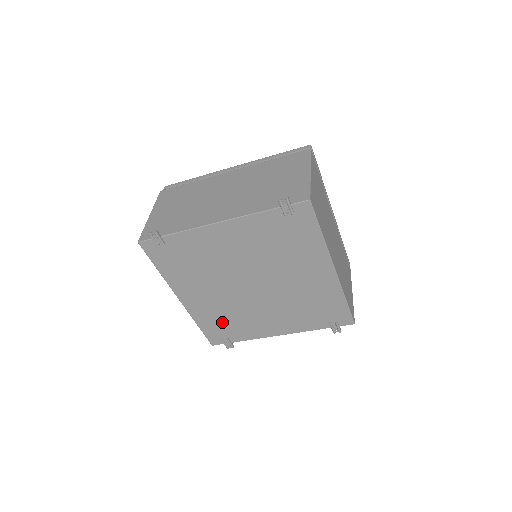
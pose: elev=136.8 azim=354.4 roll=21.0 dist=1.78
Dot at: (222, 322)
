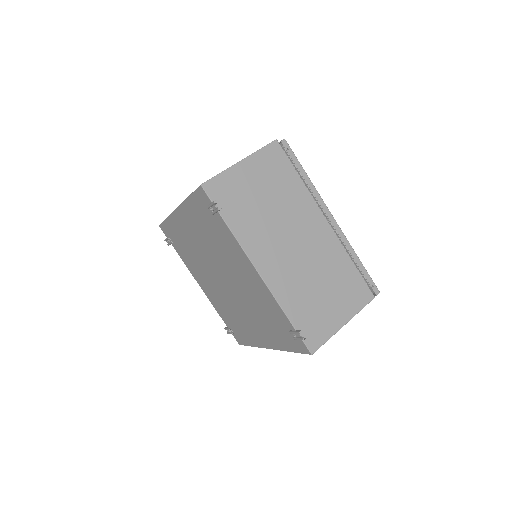
Dot at: (182, 242)
